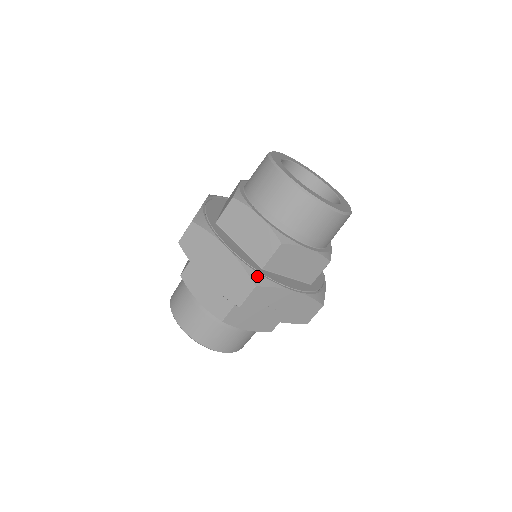
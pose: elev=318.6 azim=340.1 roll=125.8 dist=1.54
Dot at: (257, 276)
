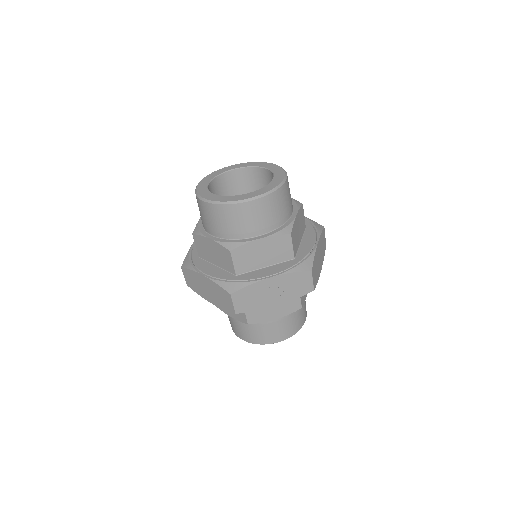
Dot at: (230, 285)
